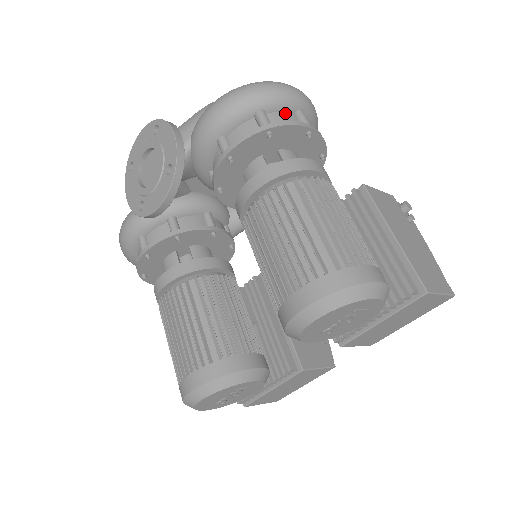
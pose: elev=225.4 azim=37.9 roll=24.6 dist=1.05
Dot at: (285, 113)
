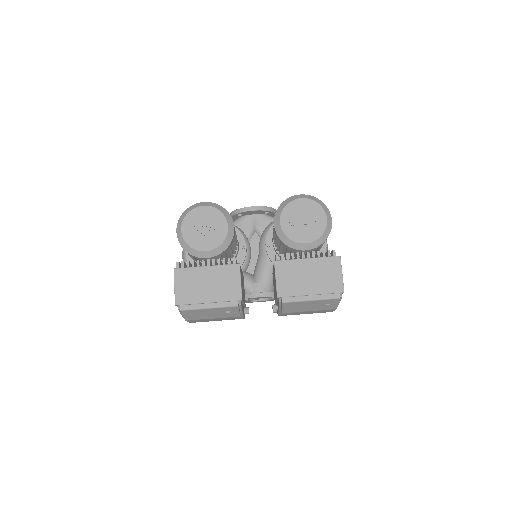
Dot at: occluded
